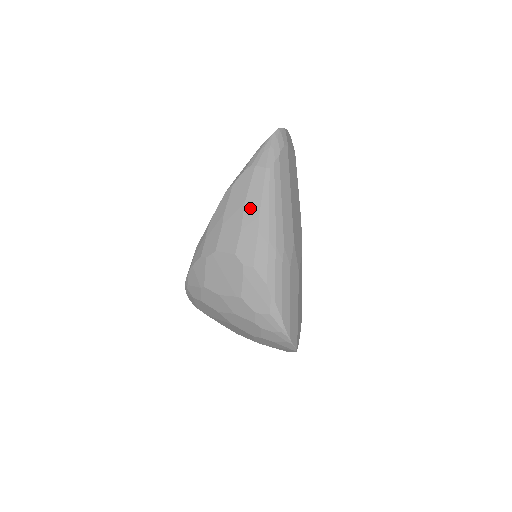
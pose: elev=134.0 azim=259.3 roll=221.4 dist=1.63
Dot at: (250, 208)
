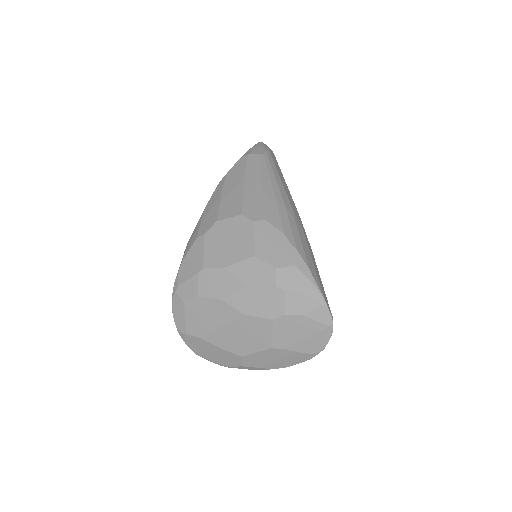
Dot at: (250, 180)
